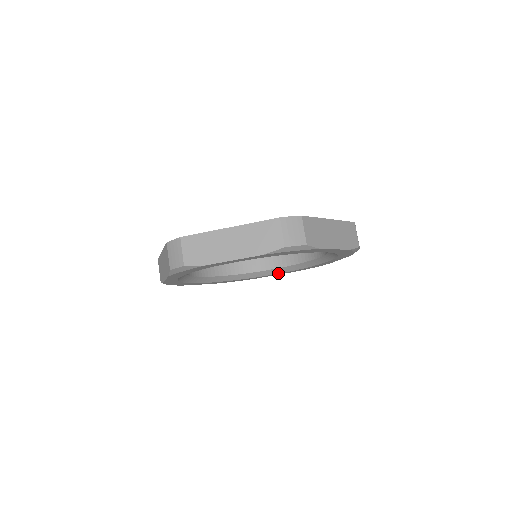
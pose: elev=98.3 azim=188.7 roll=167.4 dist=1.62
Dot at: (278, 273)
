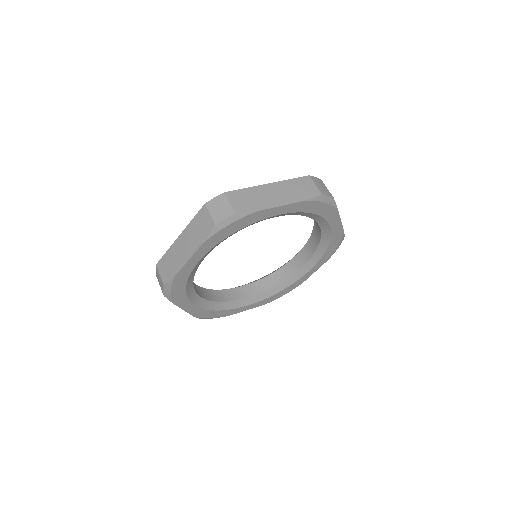
Dot at: (312, 267)
